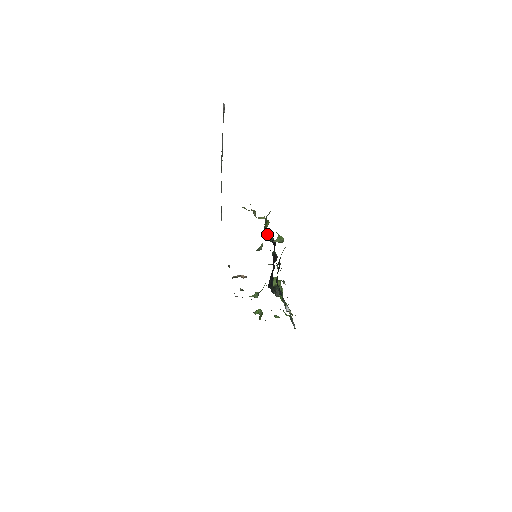
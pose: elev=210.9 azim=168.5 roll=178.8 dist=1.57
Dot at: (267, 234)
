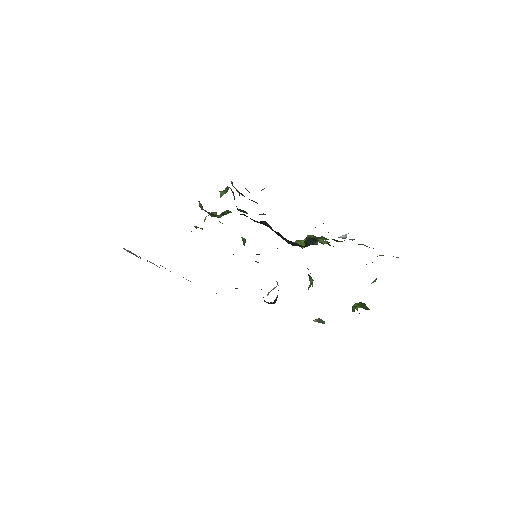
Dot at: (221, 216)
